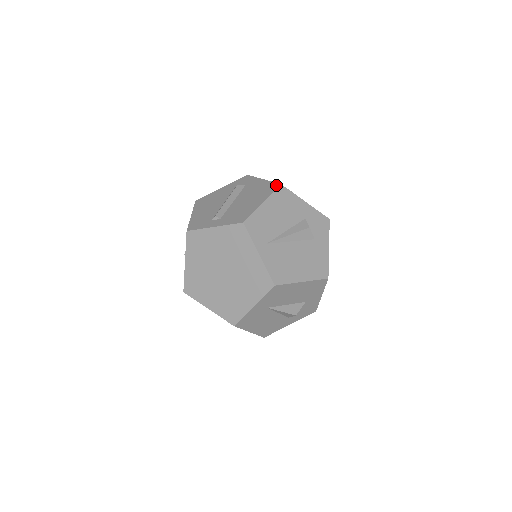
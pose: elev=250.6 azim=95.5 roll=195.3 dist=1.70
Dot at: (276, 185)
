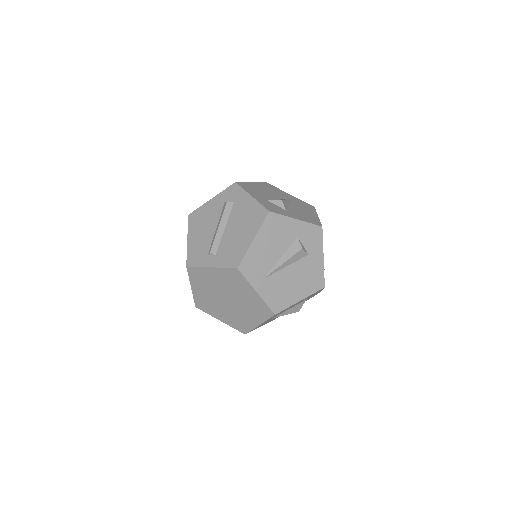
Dot at: (264, 212)
